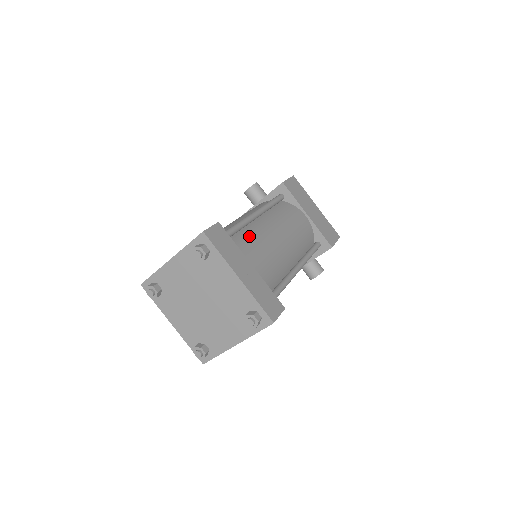
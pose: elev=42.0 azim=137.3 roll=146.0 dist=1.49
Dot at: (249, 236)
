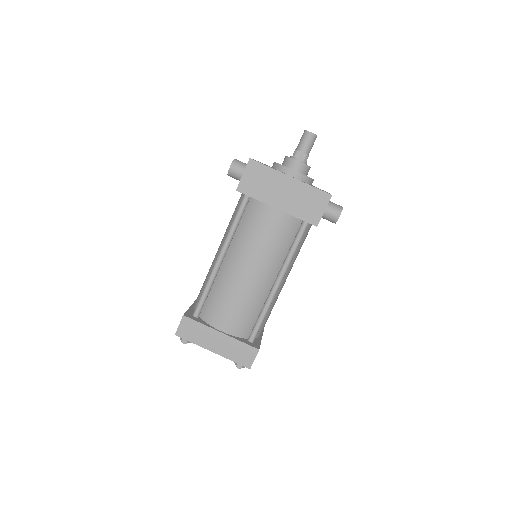
Dot at: (218, 294)
